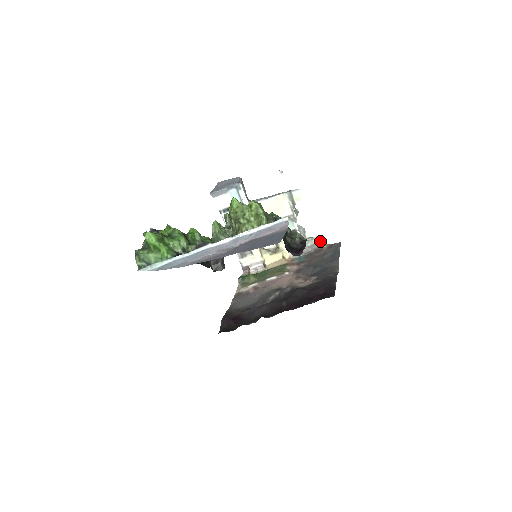
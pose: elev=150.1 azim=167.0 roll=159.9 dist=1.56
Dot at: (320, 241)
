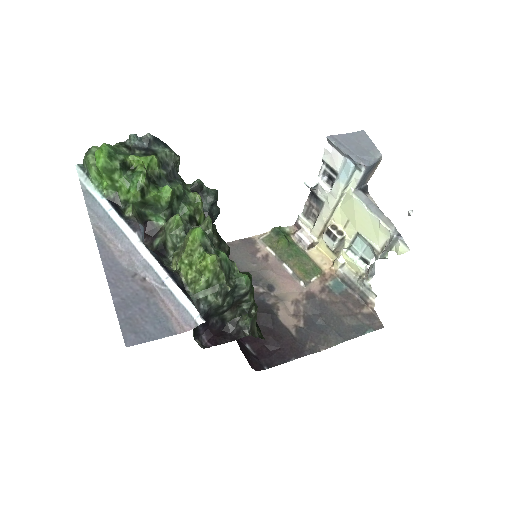
Dot at: (373, 300)
